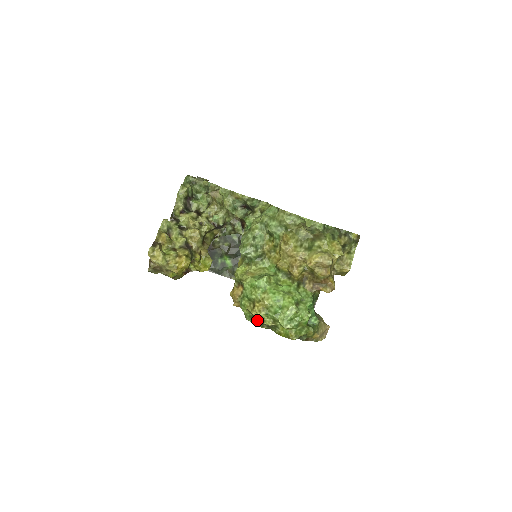
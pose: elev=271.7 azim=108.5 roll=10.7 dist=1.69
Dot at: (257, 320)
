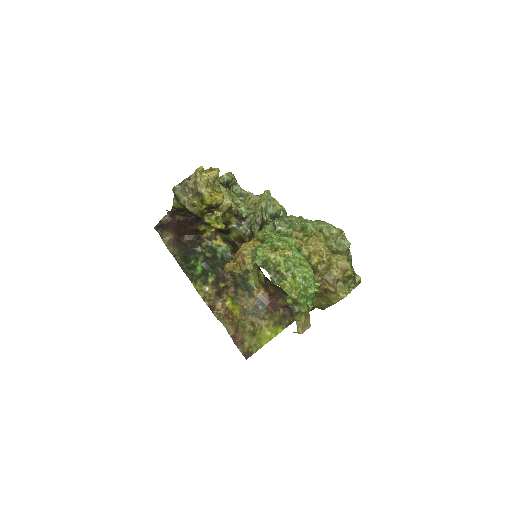
Dot at: (270, 263)
